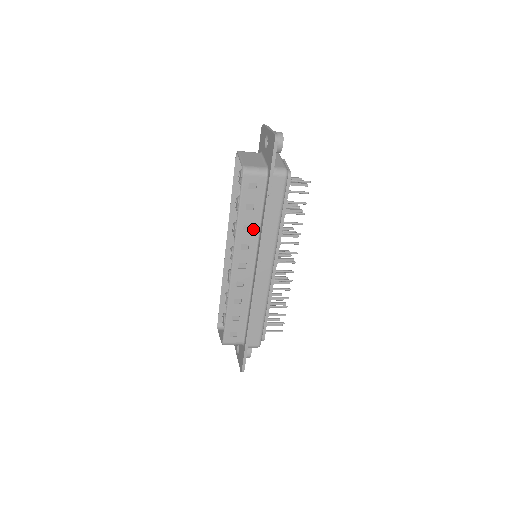
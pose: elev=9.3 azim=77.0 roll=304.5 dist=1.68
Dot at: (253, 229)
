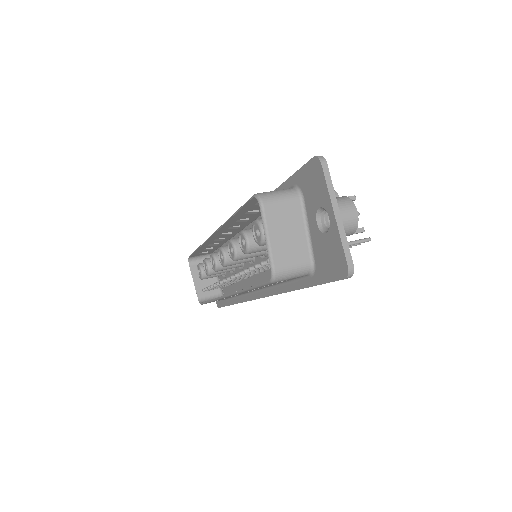
Dot at: occluded
